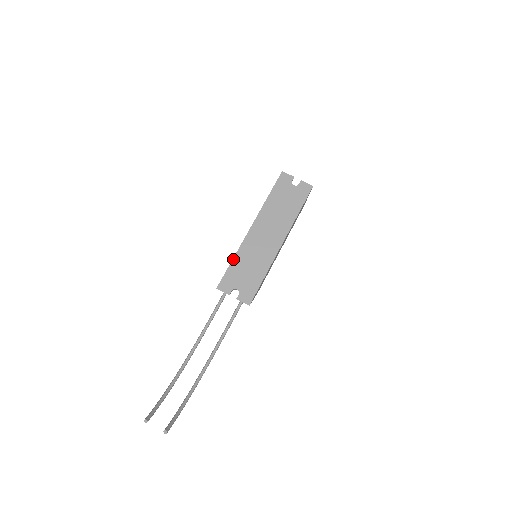
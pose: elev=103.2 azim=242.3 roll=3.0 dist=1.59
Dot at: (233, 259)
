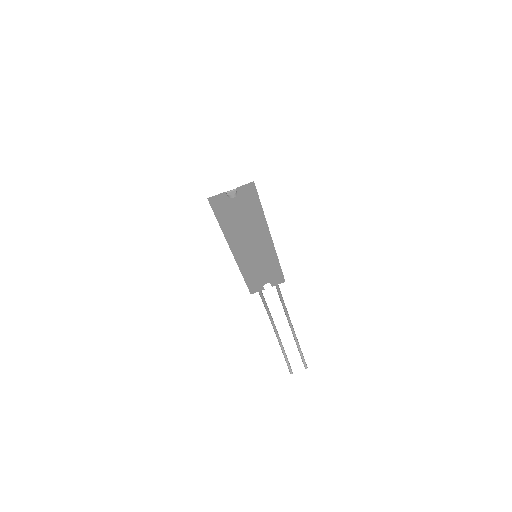
Dot at: (243, 277)
